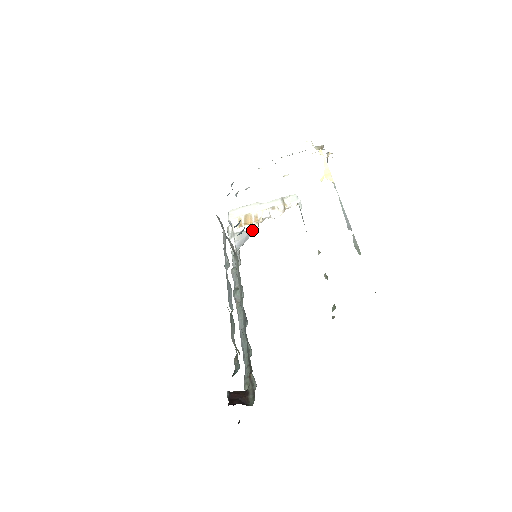
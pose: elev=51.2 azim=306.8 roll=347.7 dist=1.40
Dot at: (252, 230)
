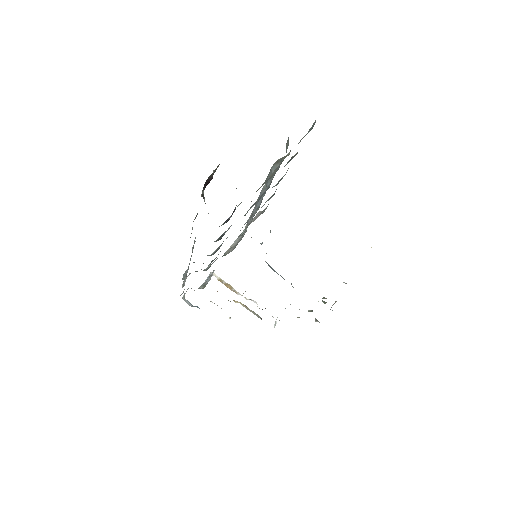
Dot at: occluded
